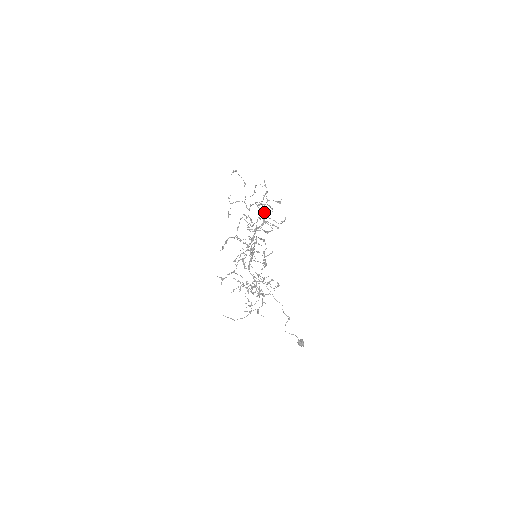
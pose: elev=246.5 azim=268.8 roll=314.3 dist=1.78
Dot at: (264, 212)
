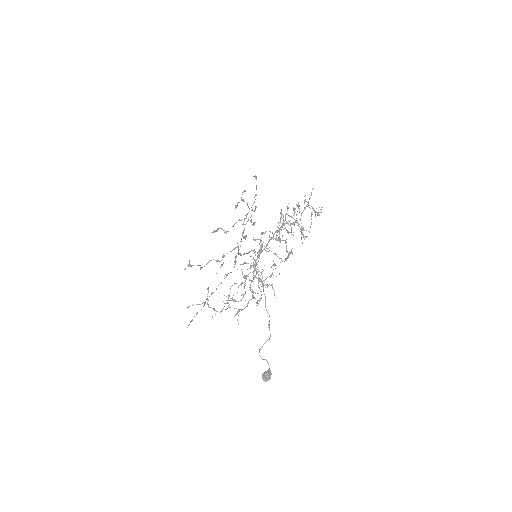
Dot at: occluded
